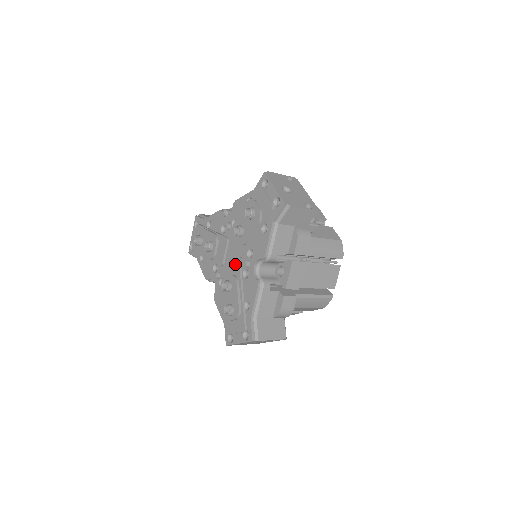
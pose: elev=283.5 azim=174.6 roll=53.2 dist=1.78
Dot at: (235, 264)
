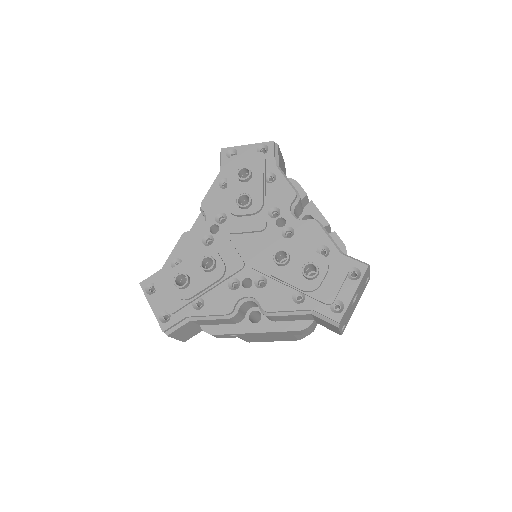
Dot at: (265, 239)
